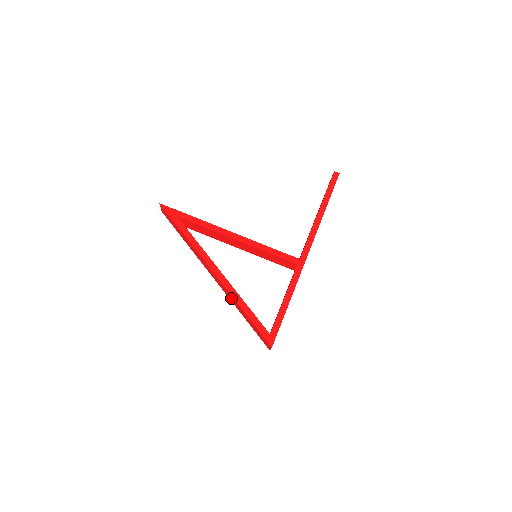
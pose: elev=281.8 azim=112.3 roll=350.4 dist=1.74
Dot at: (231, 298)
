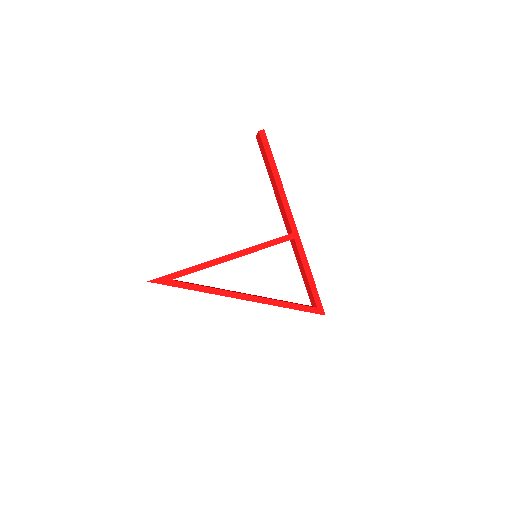
Dot at: occluded
